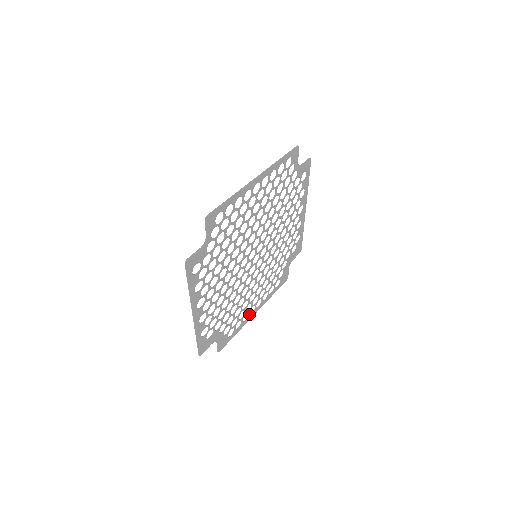
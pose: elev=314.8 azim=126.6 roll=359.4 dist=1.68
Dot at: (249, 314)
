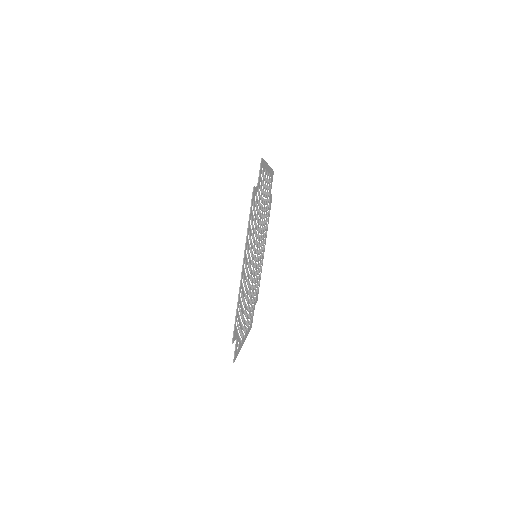
Dot at: (262, 259)
